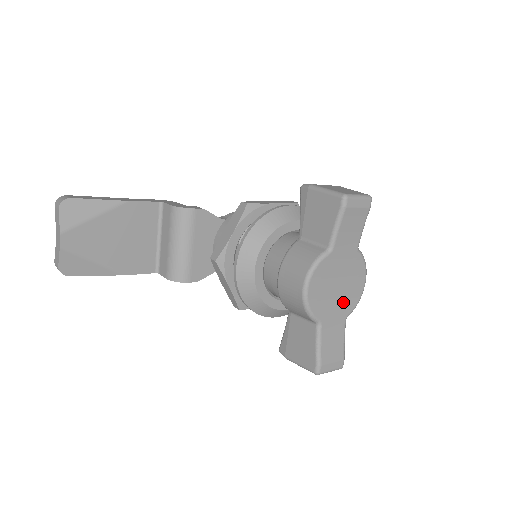
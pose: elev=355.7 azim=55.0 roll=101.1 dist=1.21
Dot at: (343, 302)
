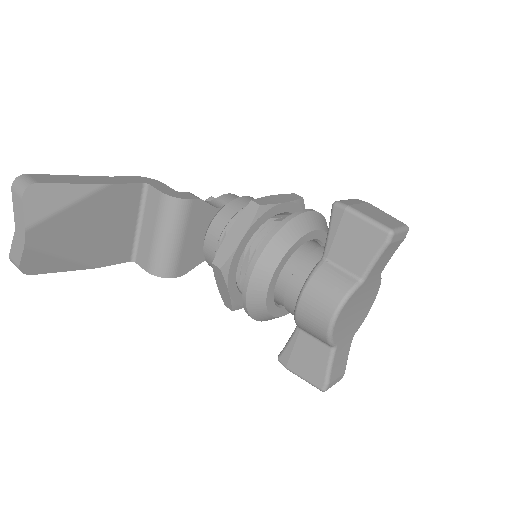
Dot at: (356, 322)
